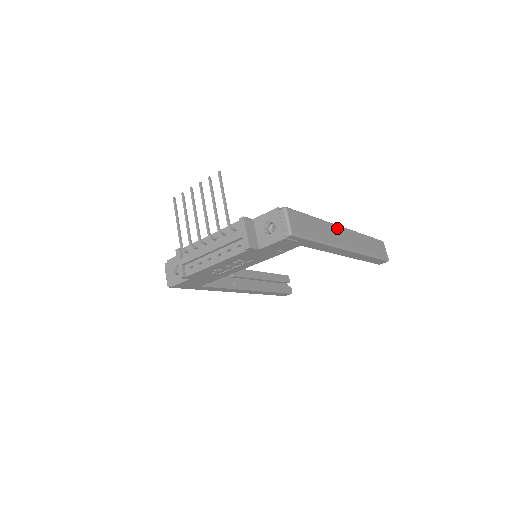
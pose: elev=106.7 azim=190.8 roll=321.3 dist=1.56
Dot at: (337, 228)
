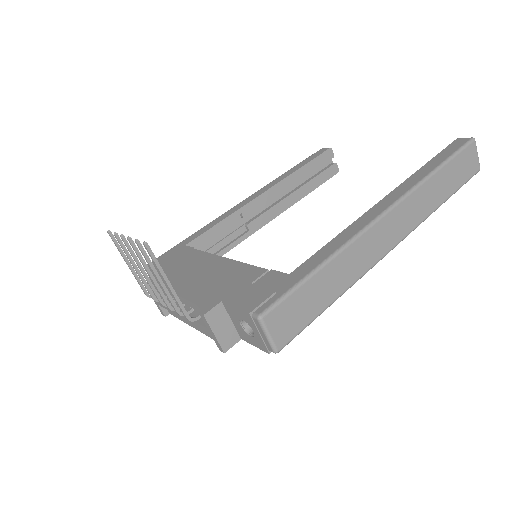
Dot at: (371, 232)
